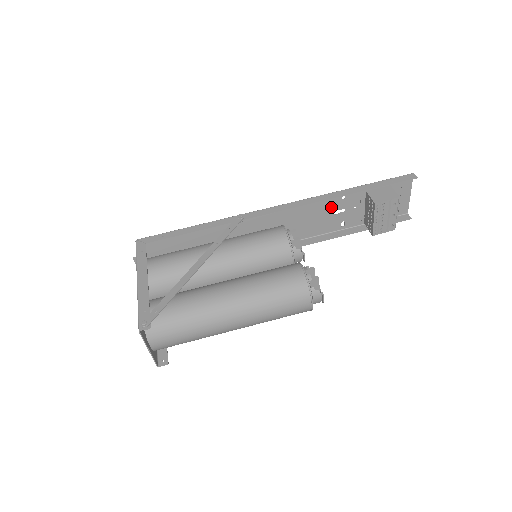
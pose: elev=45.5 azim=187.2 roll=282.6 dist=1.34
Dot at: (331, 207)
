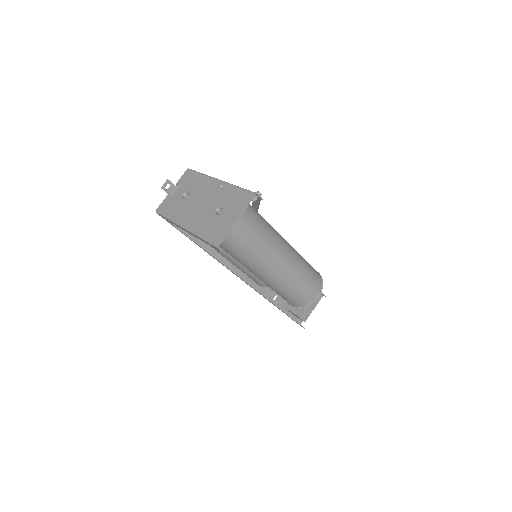
Dot at: occluded
